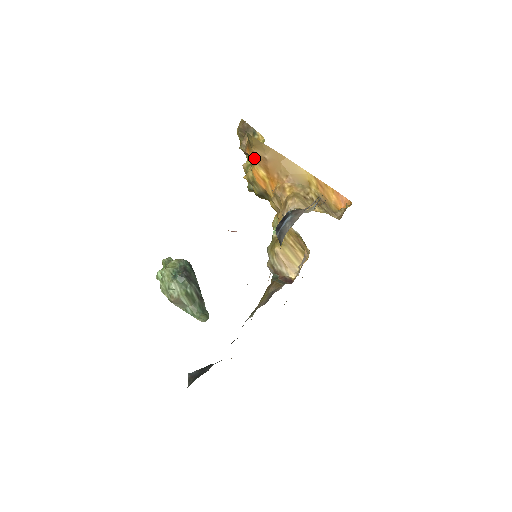
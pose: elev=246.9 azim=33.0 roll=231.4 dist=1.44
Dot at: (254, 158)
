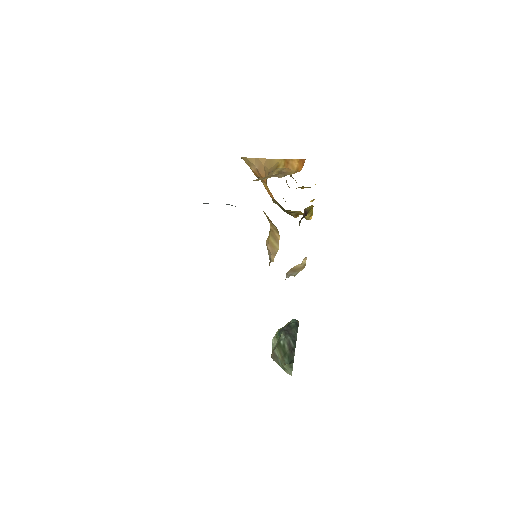
Dot at: (257, 176)
